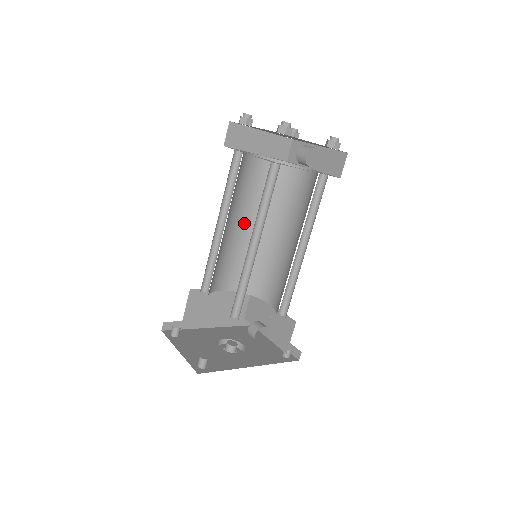
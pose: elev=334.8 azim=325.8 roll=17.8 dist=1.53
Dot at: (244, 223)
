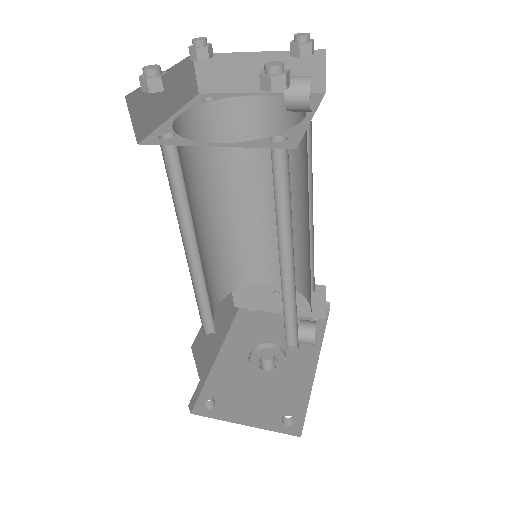
Dot at: (201, 220)
